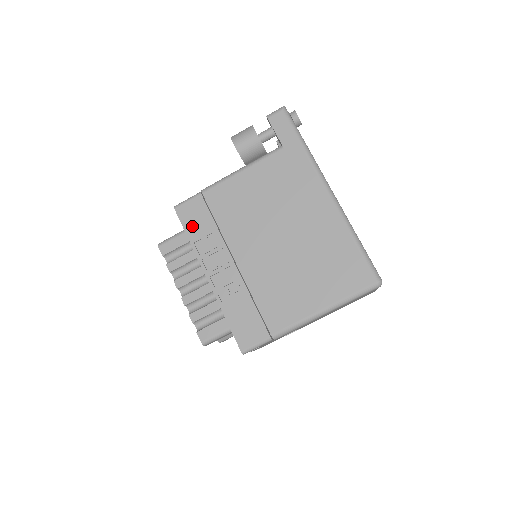
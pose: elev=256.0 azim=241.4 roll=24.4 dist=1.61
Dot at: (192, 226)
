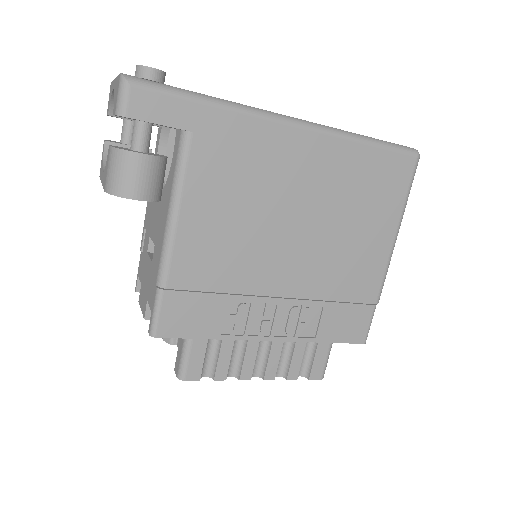
Dot at: (198, 326)
